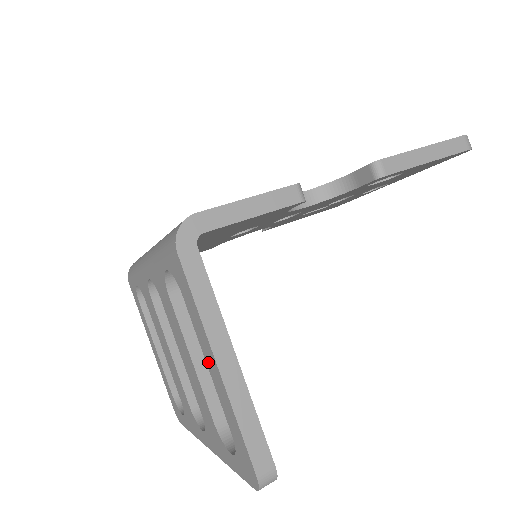
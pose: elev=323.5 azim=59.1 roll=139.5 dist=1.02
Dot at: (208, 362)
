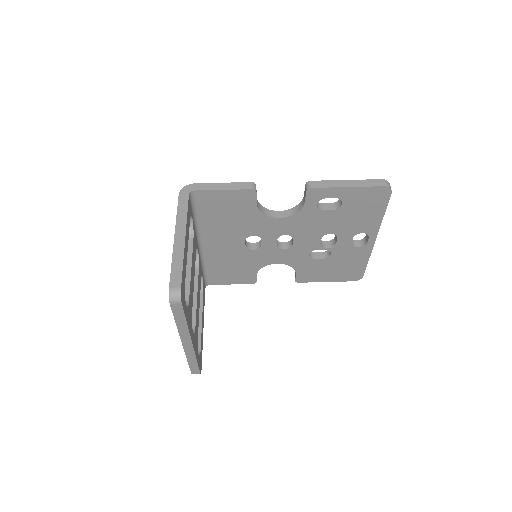
Dot at: occluded
